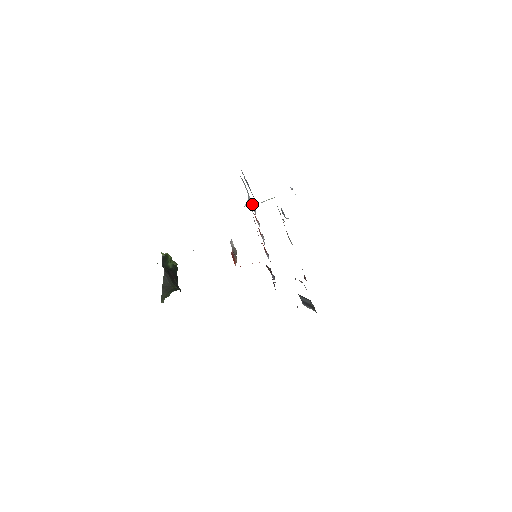
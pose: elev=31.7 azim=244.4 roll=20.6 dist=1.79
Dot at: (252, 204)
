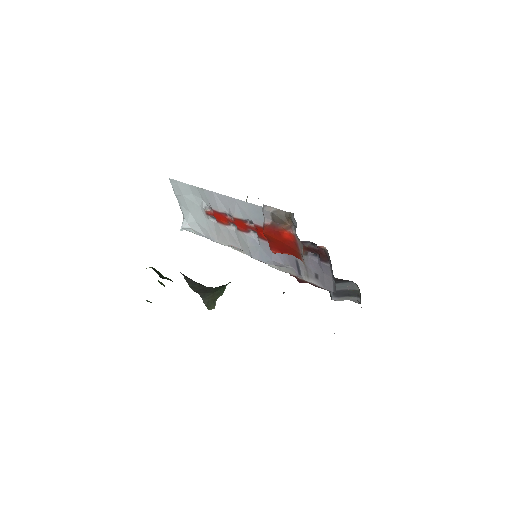
Dot at: (209, 210)
